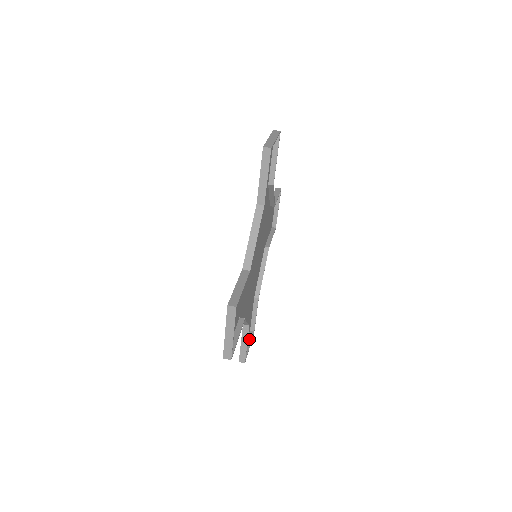
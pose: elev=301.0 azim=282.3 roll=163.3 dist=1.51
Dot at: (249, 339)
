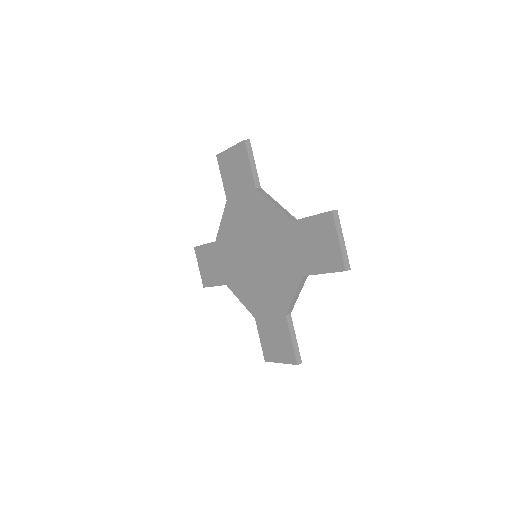
Dot at: occluded
